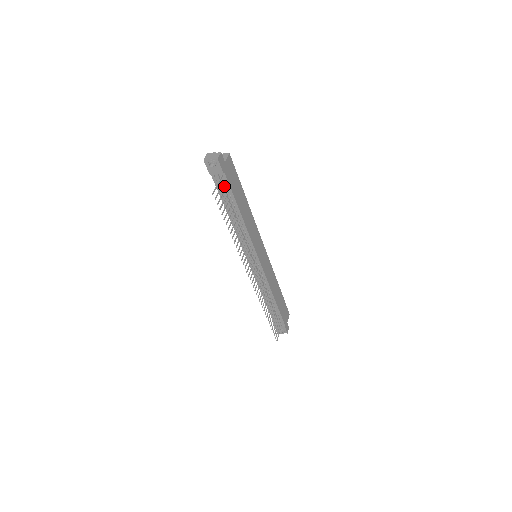
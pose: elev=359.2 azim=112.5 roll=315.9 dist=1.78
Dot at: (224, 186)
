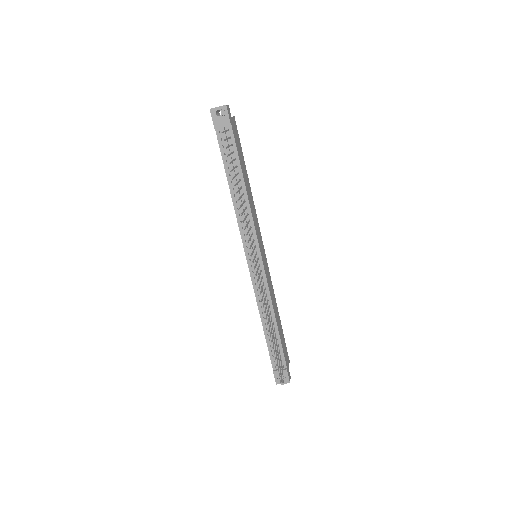
Dot at: occluded
